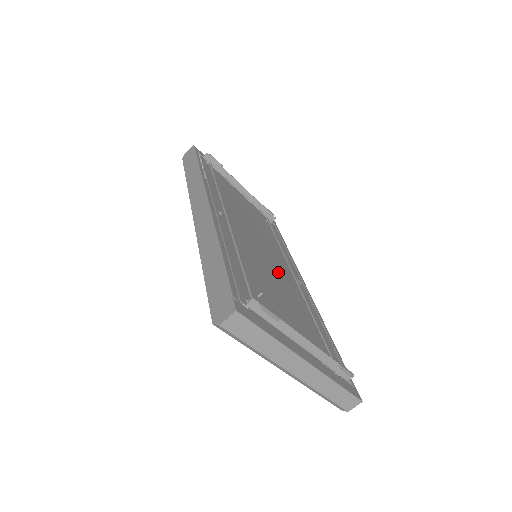
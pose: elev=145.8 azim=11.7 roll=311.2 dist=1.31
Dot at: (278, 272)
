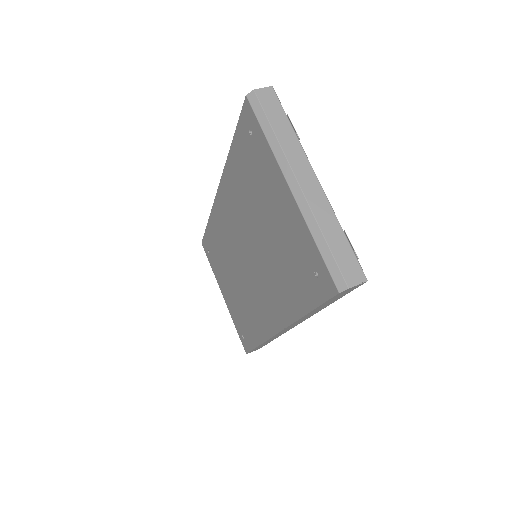
Dot at: occluded
